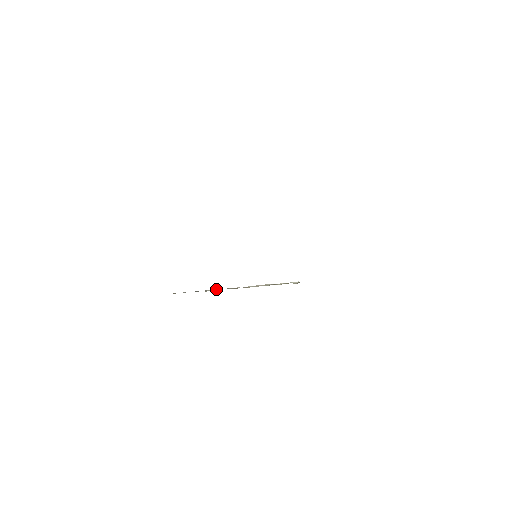
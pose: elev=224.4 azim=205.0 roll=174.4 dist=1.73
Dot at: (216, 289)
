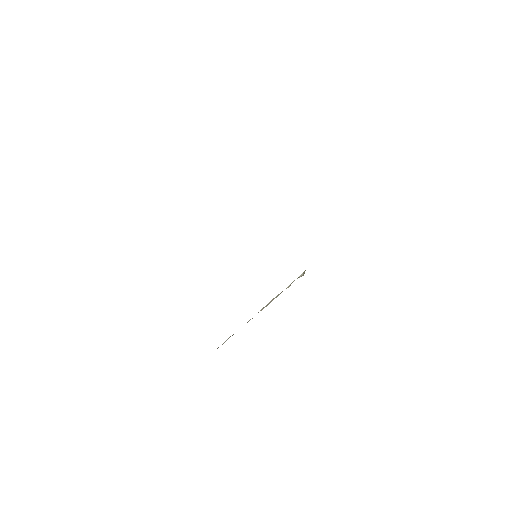
Dot at: (230, 336)
